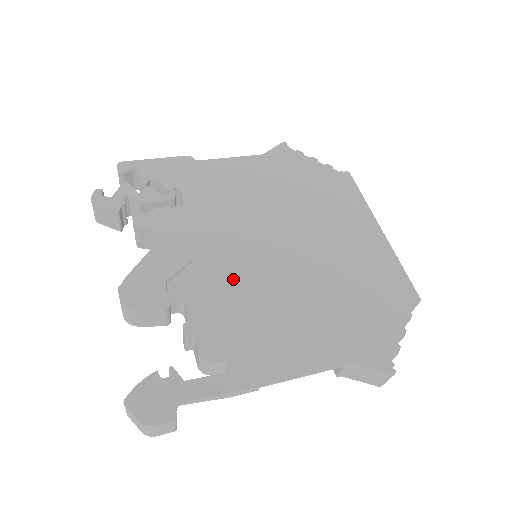
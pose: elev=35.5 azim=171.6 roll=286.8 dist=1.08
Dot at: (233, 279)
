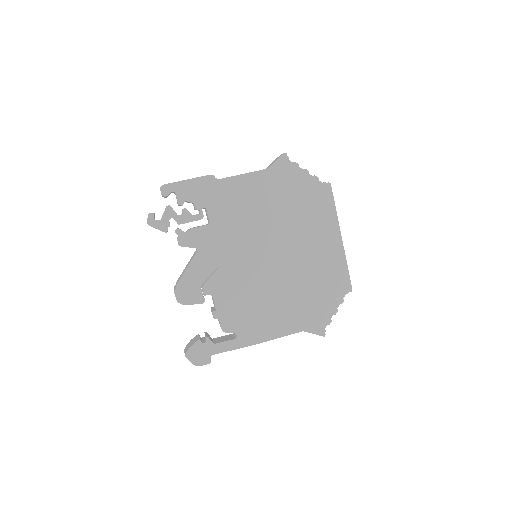
Dot at: (241, 282)
